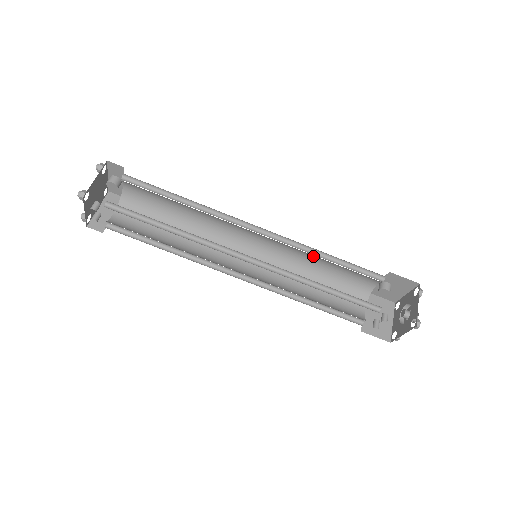
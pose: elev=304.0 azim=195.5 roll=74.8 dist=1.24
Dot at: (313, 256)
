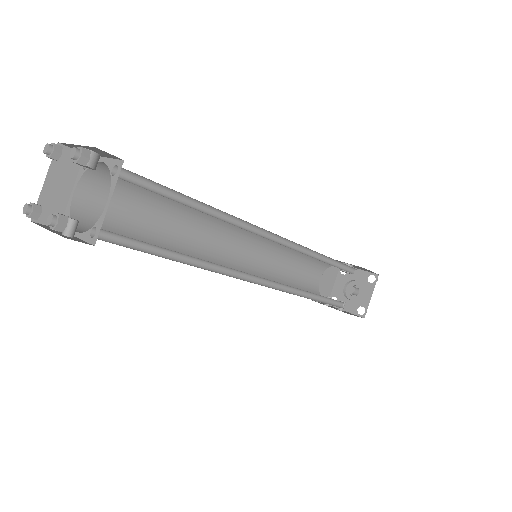
Dot at: occluded
